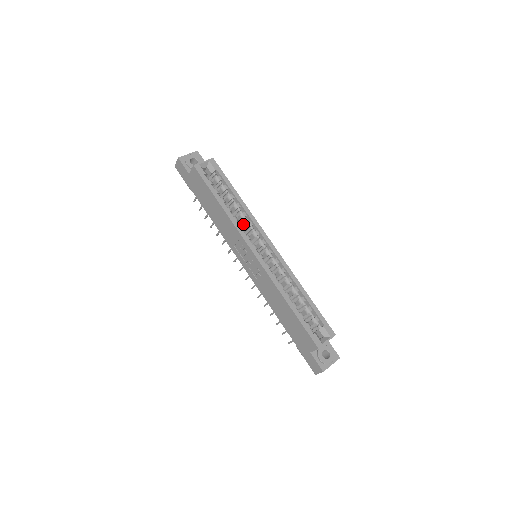
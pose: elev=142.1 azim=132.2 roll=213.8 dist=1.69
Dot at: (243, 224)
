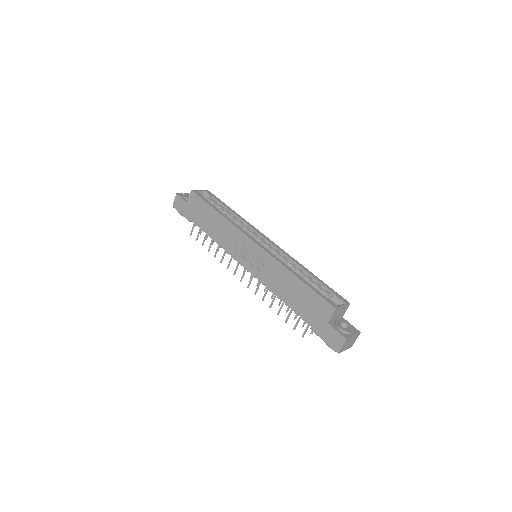
Dot at: occluded
